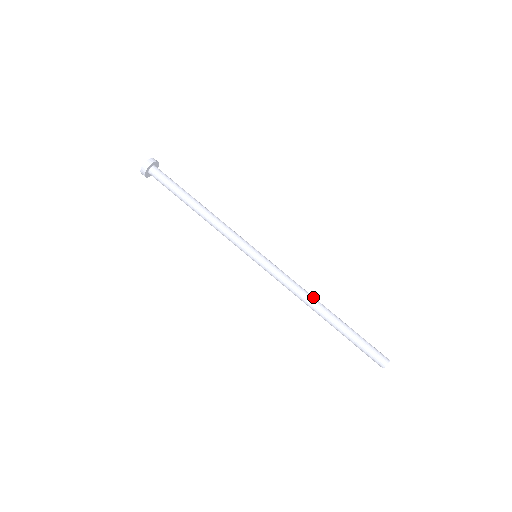
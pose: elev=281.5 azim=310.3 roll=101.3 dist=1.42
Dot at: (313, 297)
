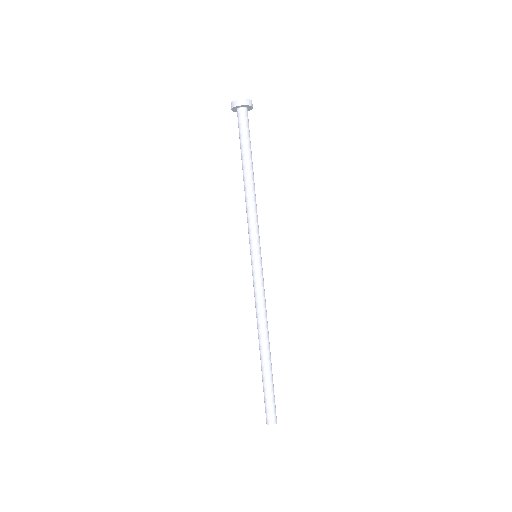
Dot at: (263, 328)
